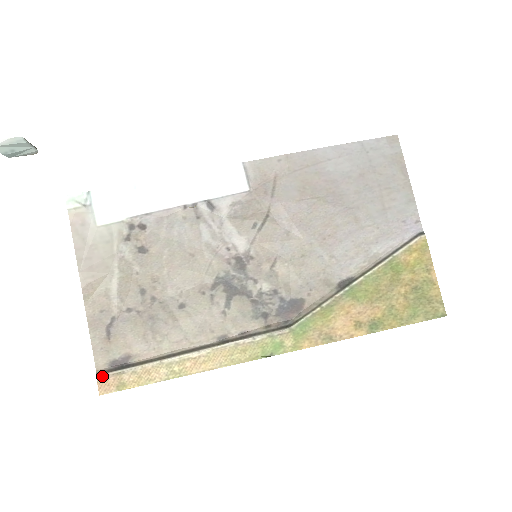
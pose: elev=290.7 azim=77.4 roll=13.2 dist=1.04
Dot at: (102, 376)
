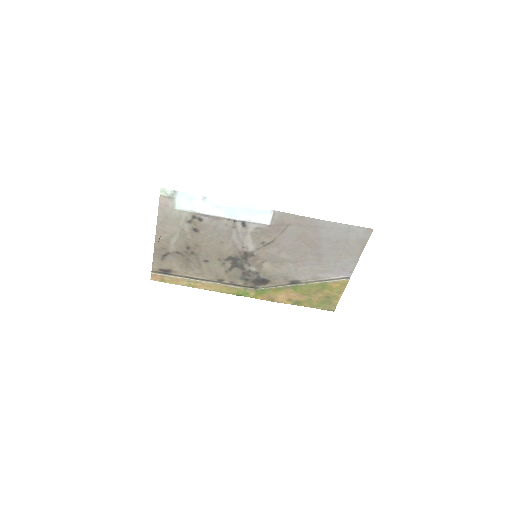
Dot at: (154, 273)
